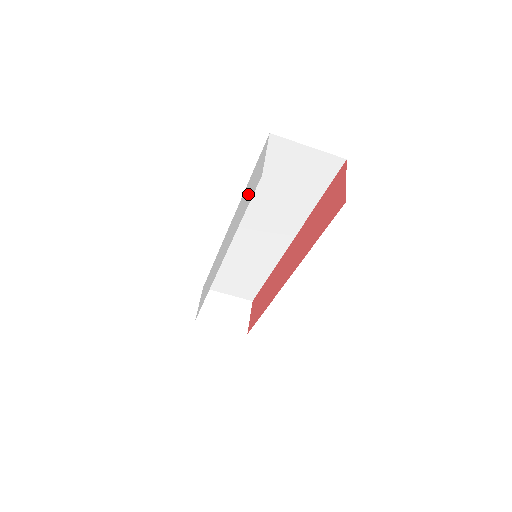
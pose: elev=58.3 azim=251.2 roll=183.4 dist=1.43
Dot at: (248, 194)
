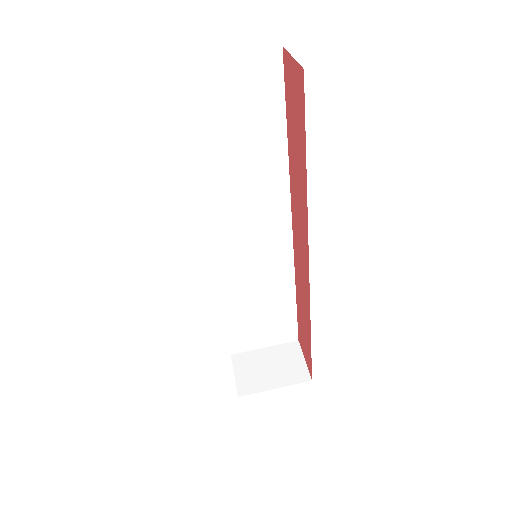
Dot at: occluded
